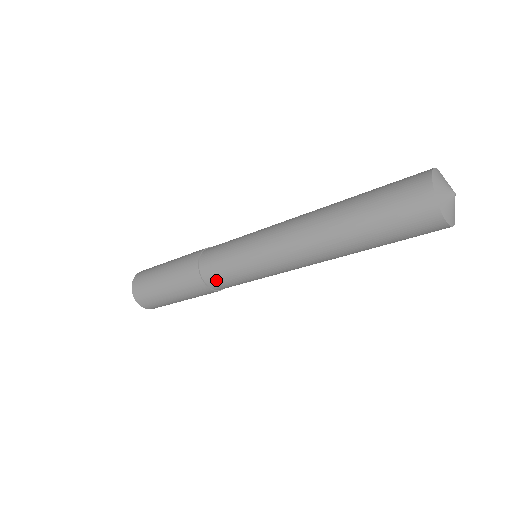
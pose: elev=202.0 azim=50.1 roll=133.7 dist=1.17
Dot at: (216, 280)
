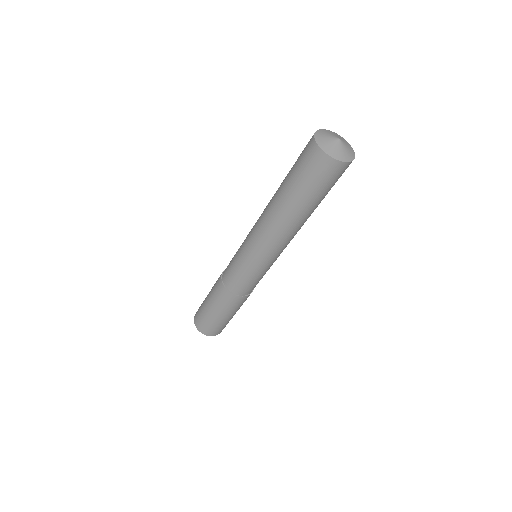
Dot at: (227, 275)
